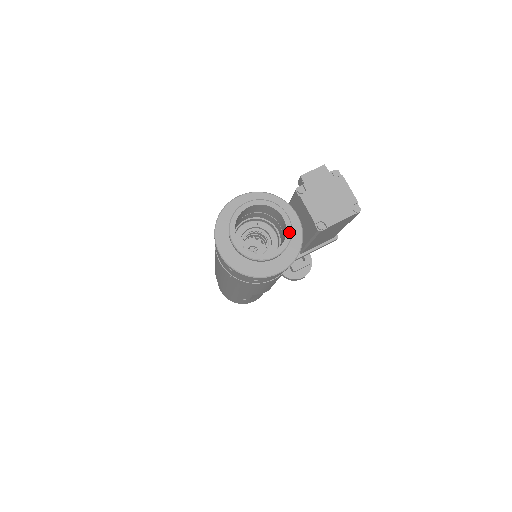
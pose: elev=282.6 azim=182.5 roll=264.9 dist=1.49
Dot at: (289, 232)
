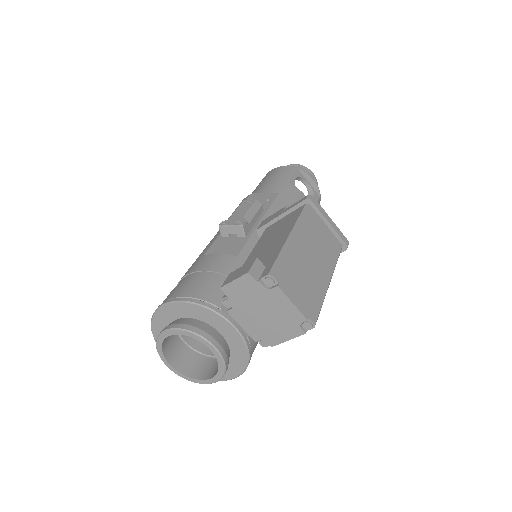
Dot at: (221, 363)
